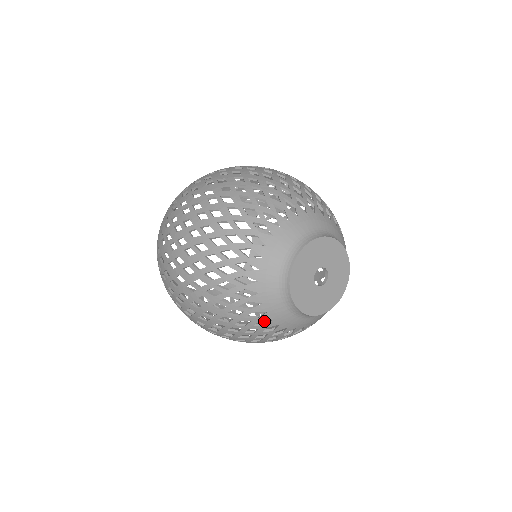
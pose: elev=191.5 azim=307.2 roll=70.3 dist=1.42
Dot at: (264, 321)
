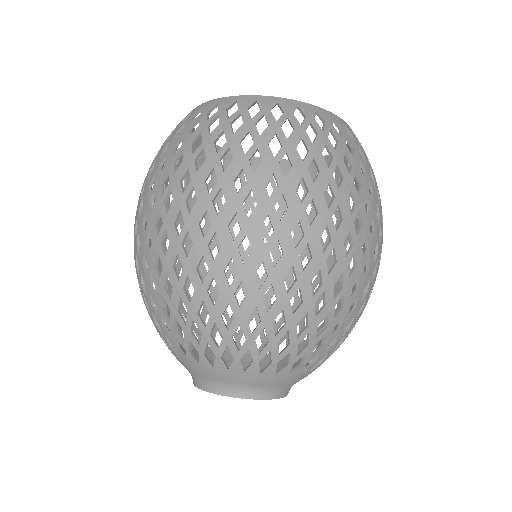
Dot at: occluded
